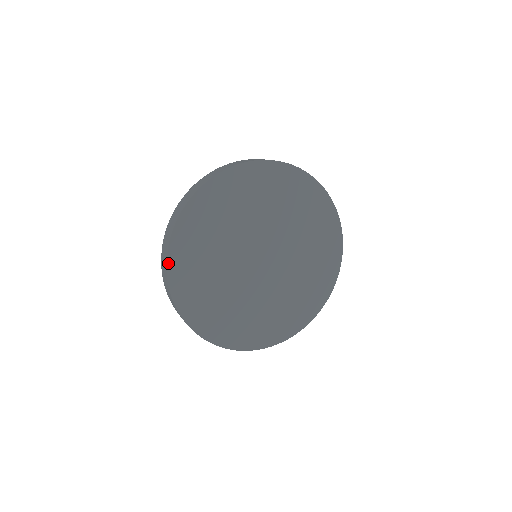
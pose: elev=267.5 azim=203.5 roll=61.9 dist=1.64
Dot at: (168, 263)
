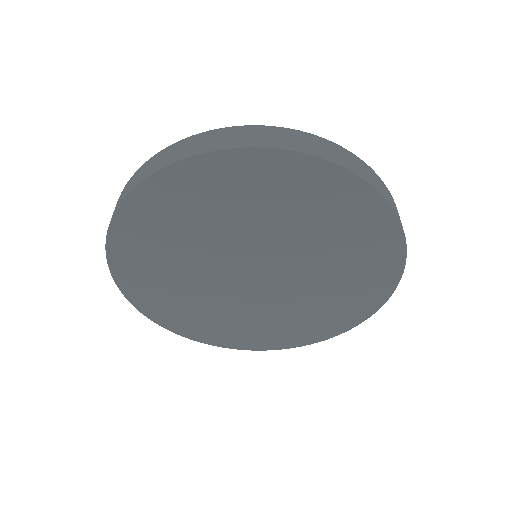
Dot at: (152, 177)
